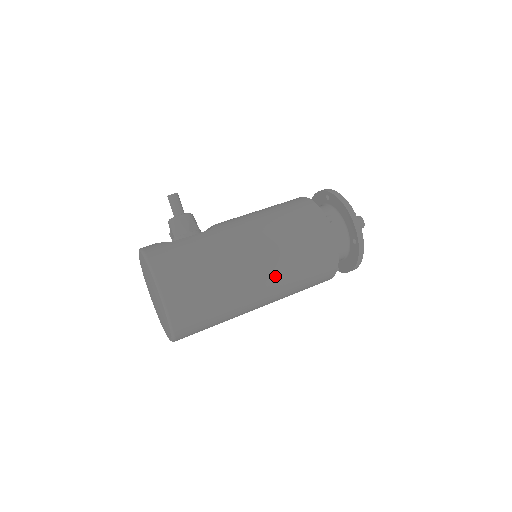
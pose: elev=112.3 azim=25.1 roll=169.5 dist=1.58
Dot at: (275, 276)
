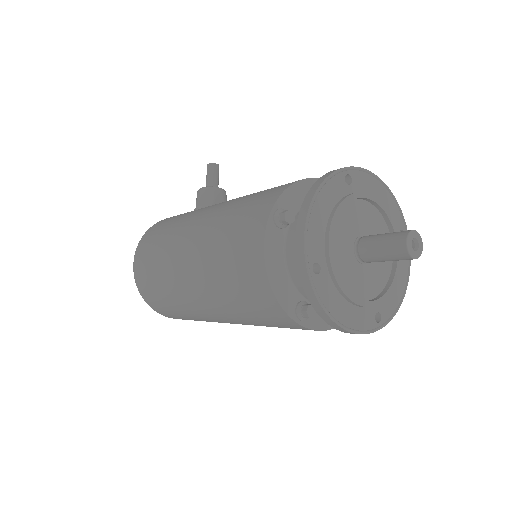
Dot at: (200, 280)
